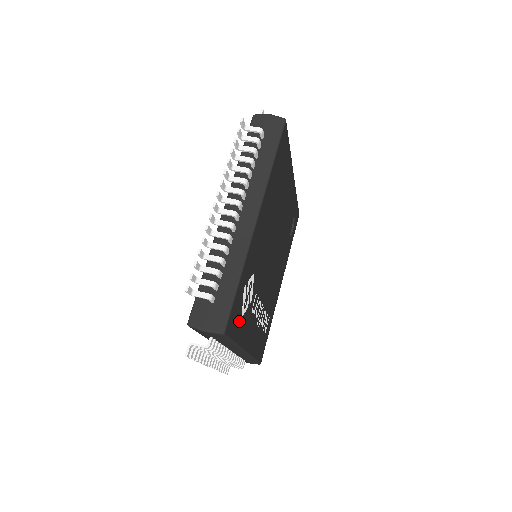
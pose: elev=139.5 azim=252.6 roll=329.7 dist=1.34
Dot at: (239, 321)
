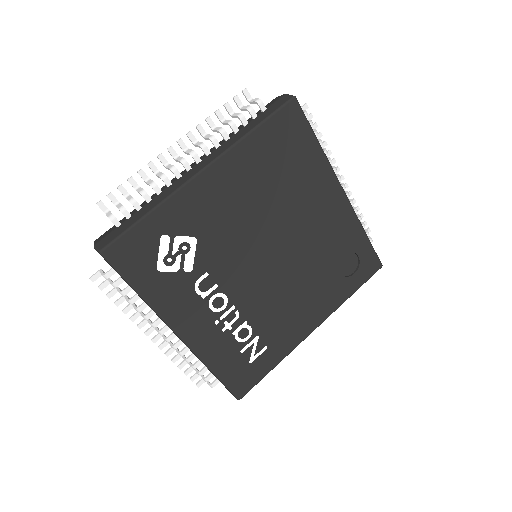
Dot at: (149, 270)
